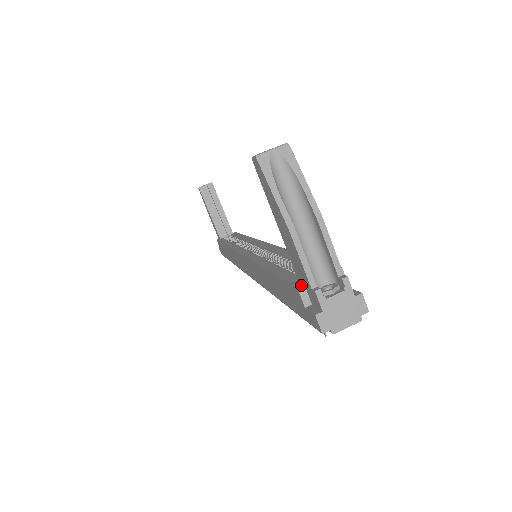
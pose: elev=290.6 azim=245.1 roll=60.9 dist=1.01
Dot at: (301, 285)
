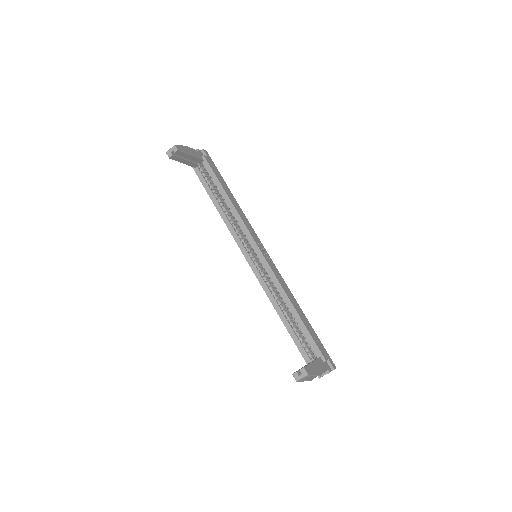
Dot at: occluded
